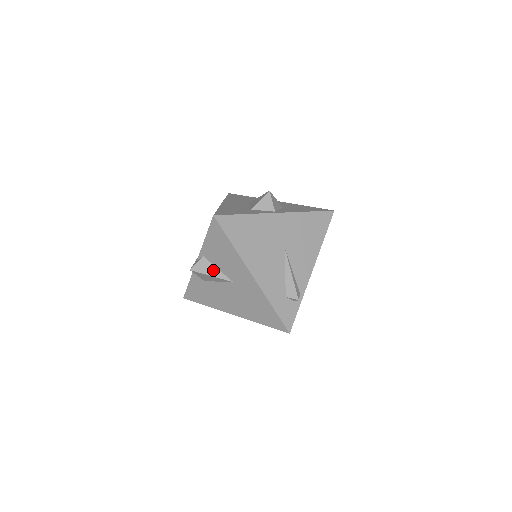
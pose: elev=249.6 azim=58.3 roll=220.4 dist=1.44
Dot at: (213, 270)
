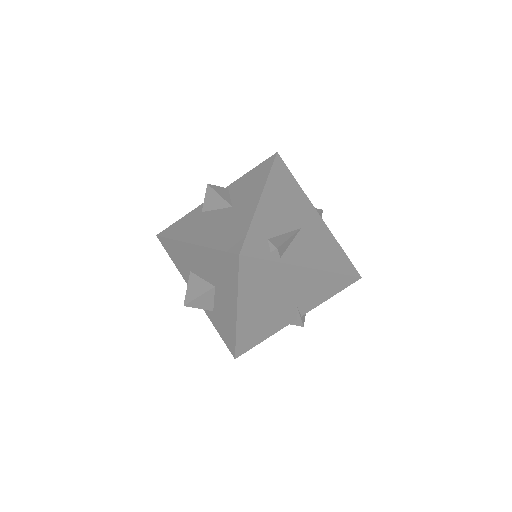
Dot at: (225, 195)
